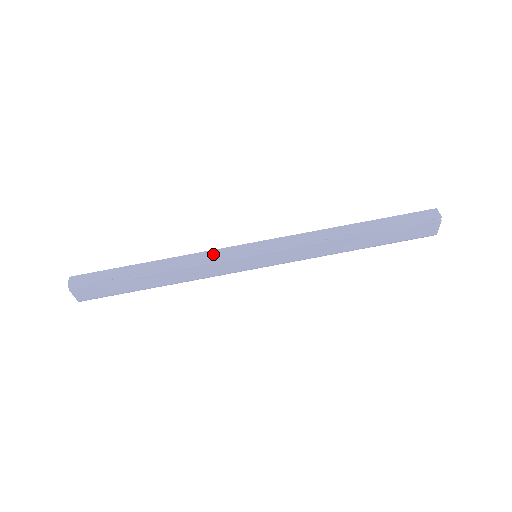
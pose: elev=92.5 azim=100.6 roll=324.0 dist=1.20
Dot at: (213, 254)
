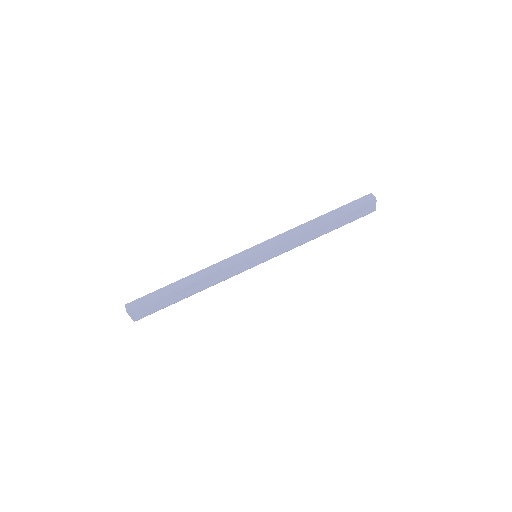
Dot at: (226, 262)
